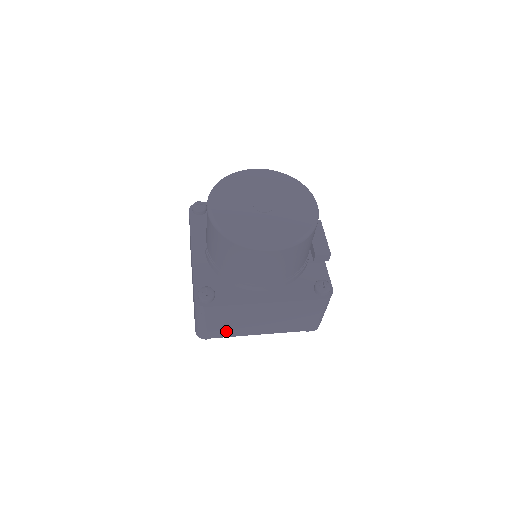
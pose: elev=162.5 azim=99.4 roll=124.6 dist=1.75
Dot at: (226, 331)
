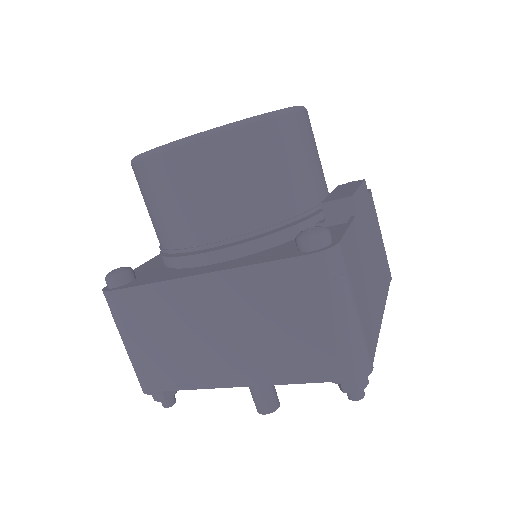
Dot at: (171, 370)
